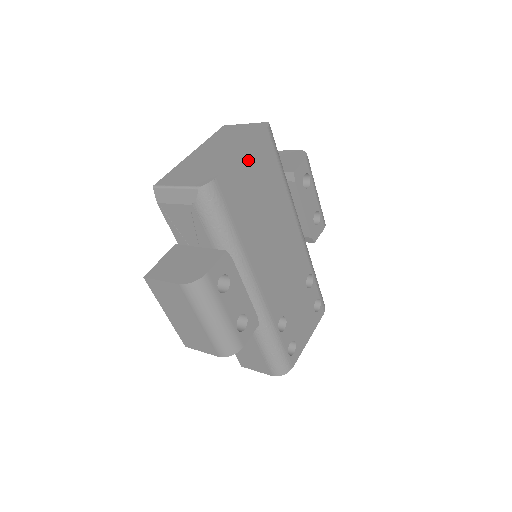
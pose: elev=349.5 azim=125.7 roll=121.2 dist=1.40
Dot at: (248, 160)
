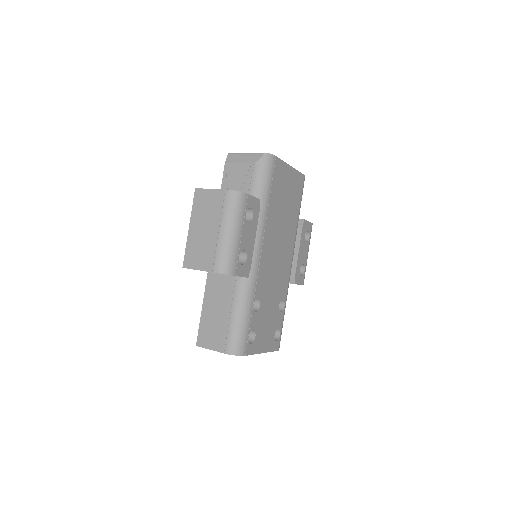
Dot at: (291, 174)
